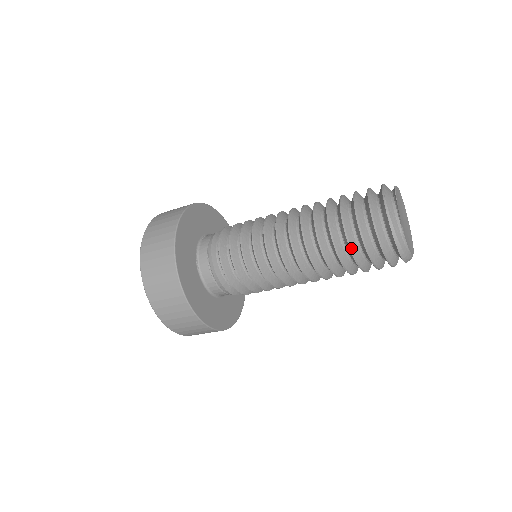
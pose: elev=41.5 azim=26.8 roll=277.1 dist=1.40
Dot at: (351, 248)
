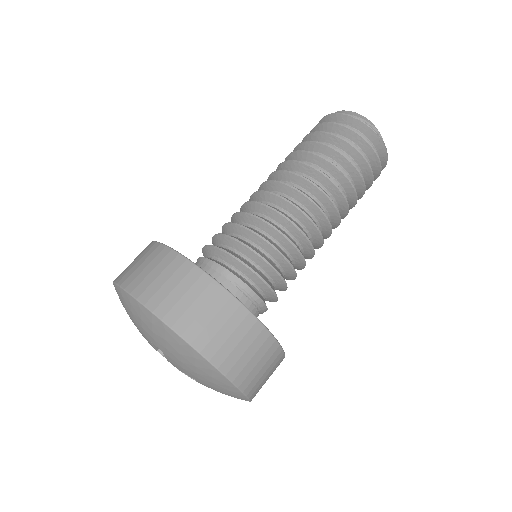
Dot at: (362, 176)
